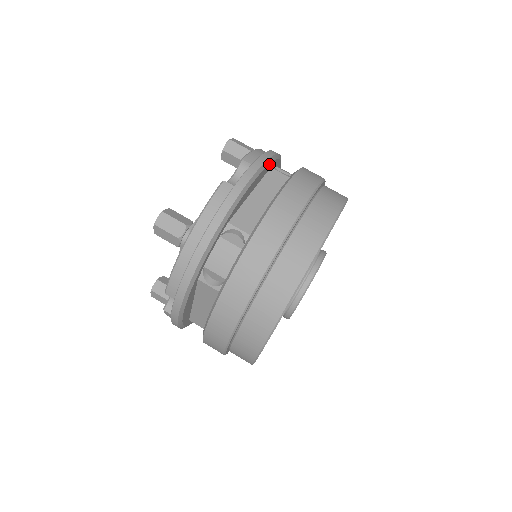
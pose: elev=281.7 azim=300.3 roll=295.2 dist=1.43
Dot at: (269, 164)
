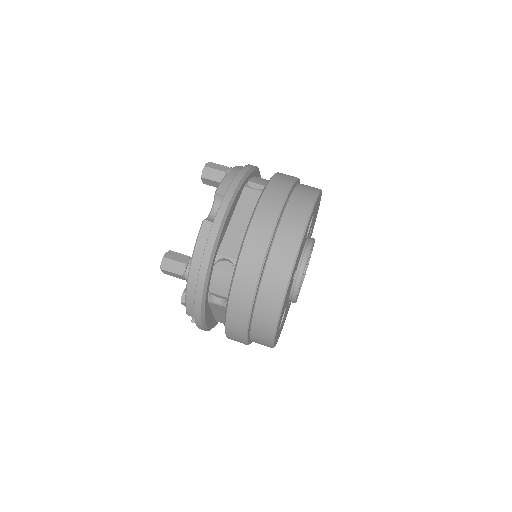
Dot at: (240, 188)
